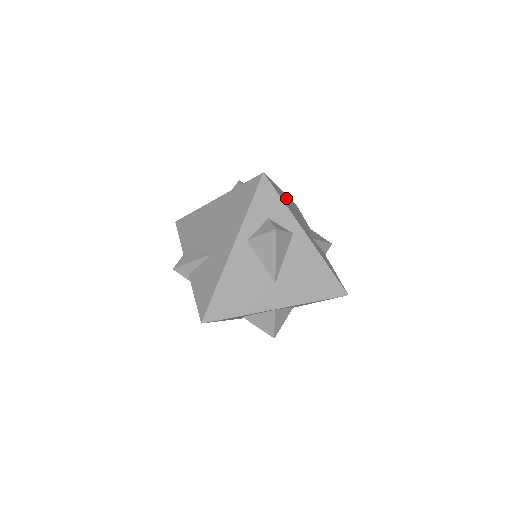
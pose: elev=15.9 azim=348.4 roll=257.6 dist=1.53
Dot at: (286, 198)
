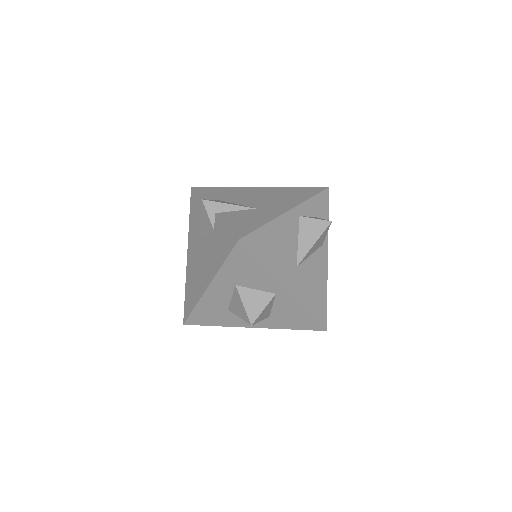
Dot at: occluded
